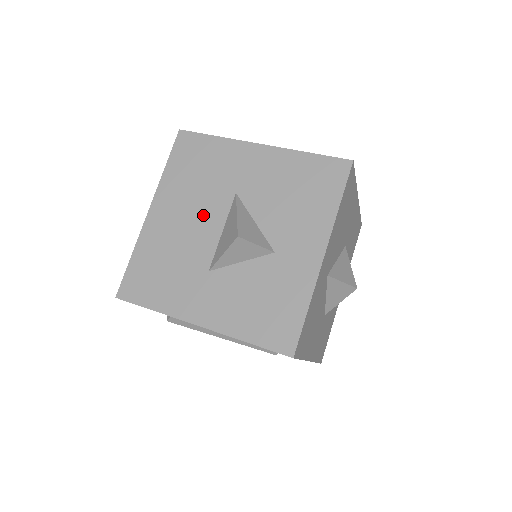
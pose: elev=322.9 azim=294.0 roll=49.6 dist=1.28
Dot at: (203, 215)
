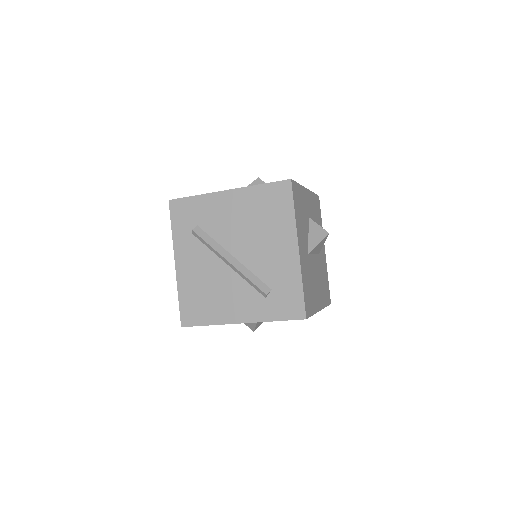
Dot at: occluded
